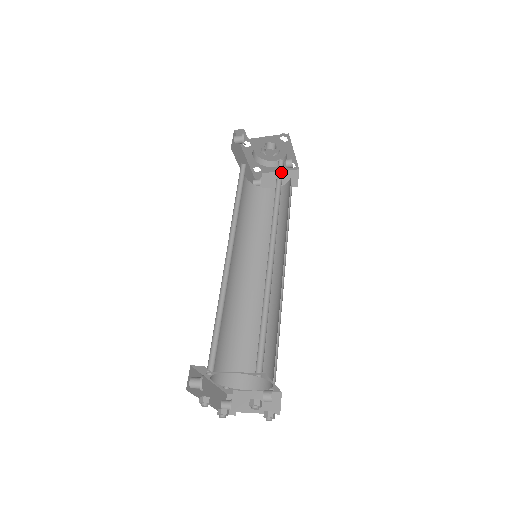
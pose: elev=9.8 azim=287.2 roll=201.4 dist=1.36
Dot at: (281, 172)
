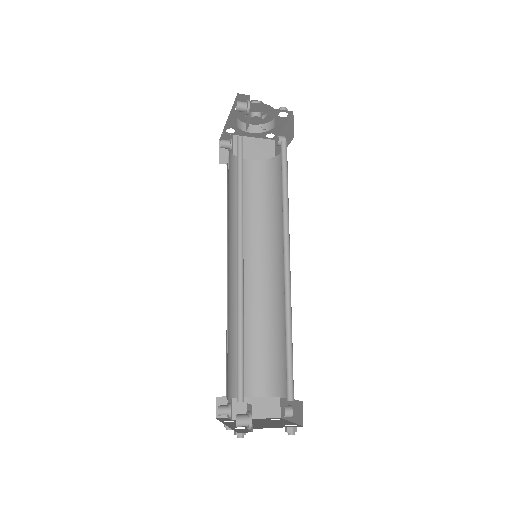
Dot at: (284, 159)
